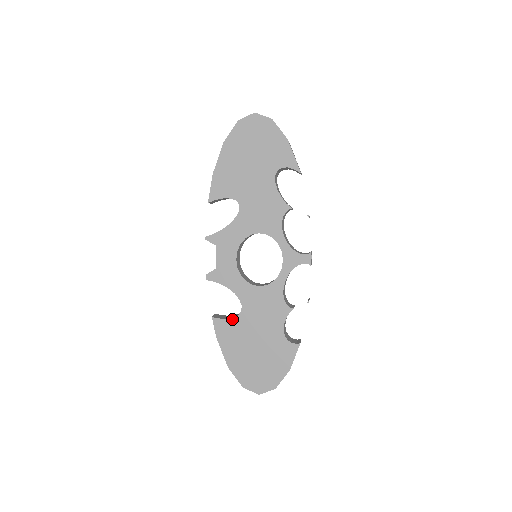
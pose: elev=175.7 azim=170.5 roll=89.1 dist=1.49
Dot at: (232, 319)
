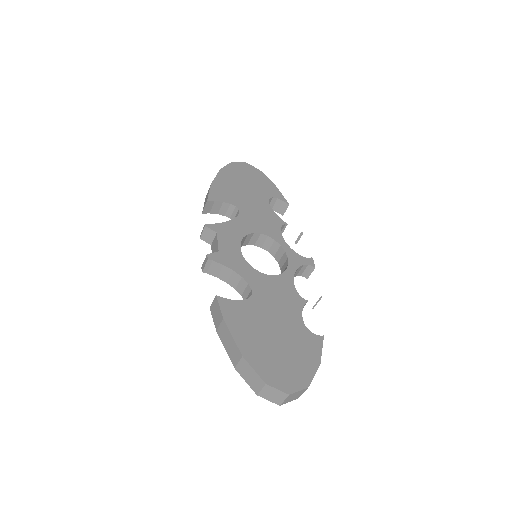
Dot at: (242, 301)
